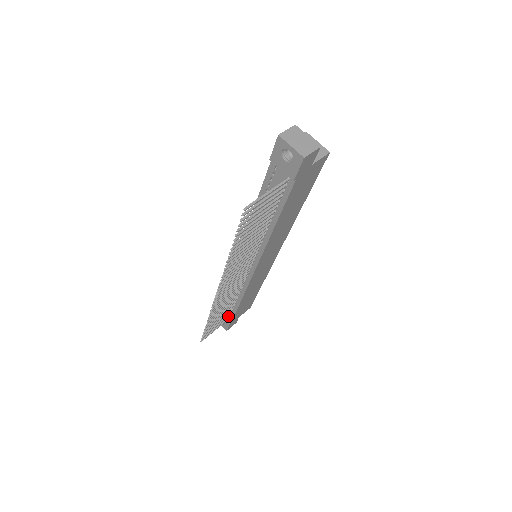
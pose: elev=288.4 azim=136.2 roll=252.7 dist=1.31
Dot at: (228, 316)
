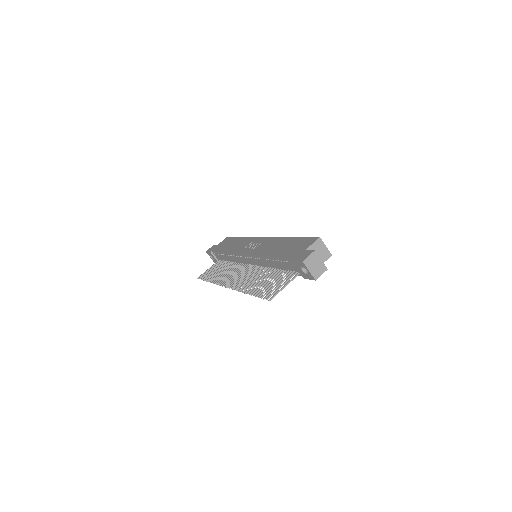
Dot at: (220, 262)
